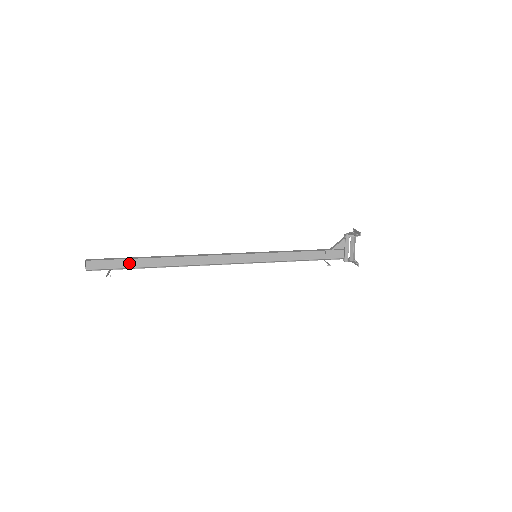
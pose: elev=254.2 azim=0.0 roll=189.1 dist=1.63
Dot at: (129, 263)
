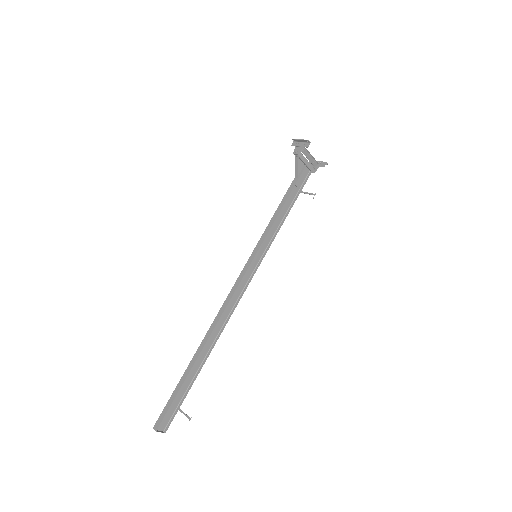
Dot at: (184, 386)
